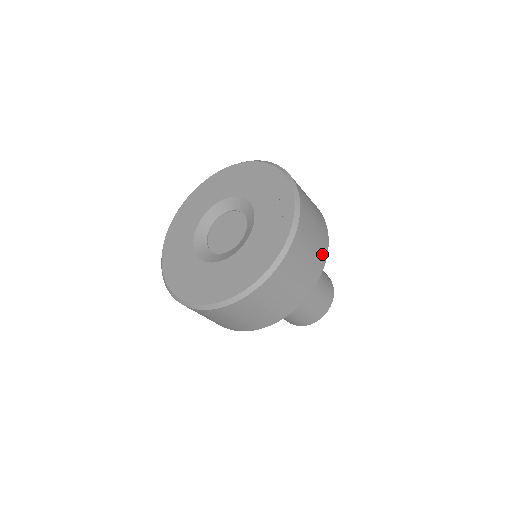
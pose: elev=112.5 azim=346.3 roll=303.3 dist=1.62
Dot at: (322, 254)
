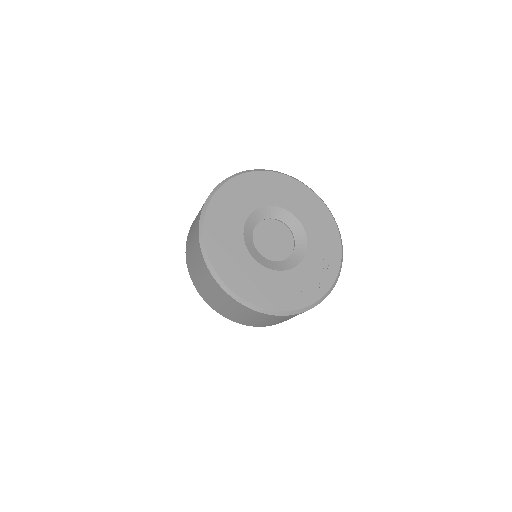
Dot at: occluded
